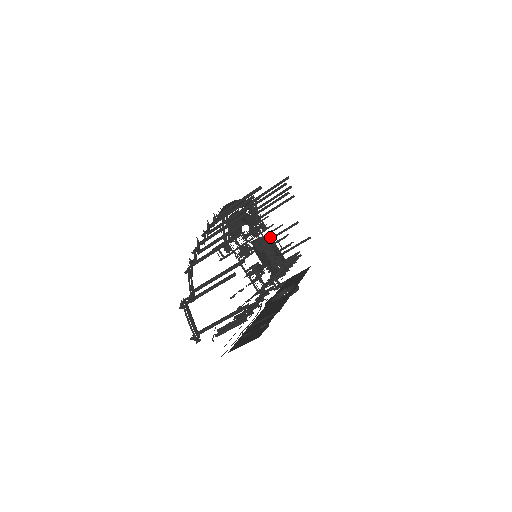
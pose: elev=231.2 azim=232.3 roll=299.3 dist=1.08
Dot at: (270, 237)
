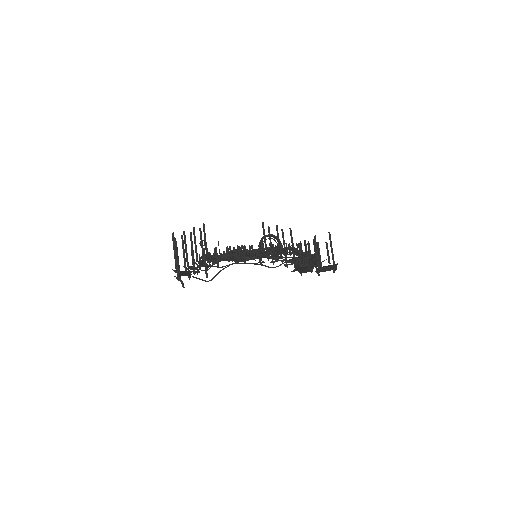
Dot at: occluded
